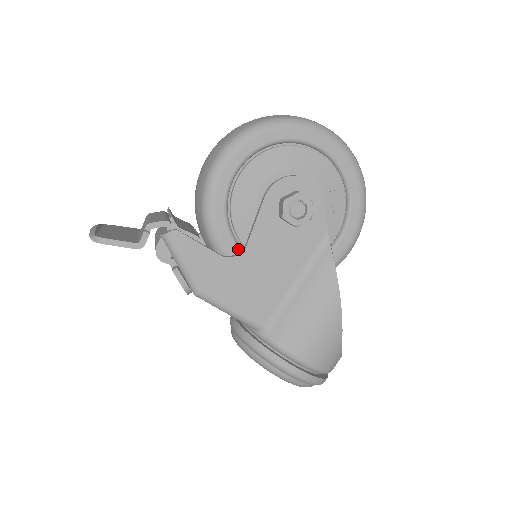
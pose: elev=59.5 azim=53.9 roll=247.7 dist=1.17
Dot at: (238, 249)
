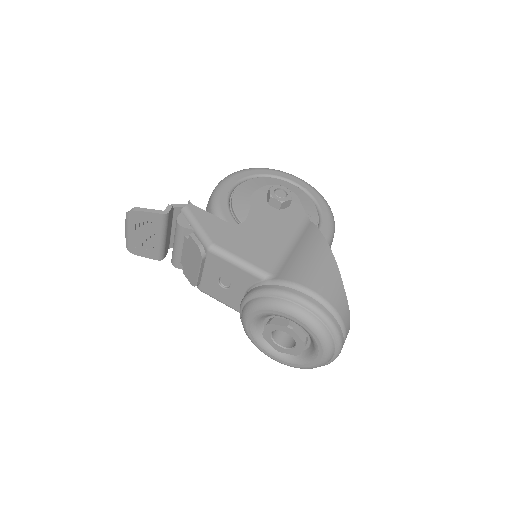
Dot at: occluded
